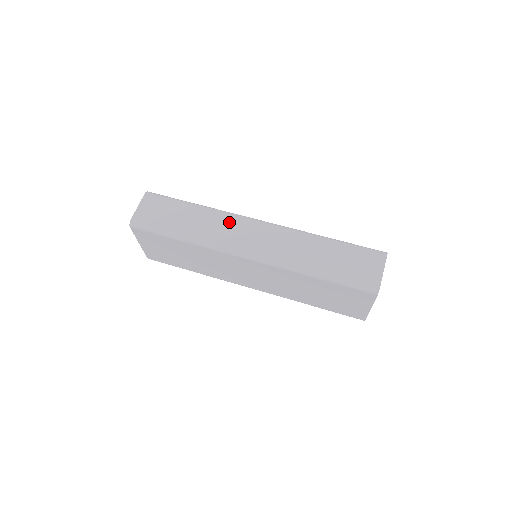
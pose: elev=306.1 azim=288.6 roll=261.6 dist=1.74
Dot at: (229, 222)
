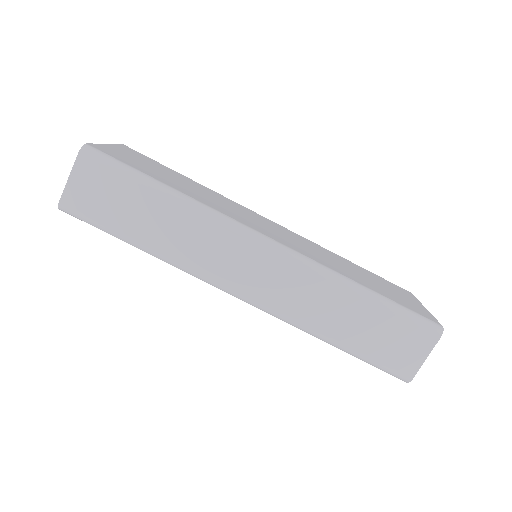
Dot at: (217, 237)
